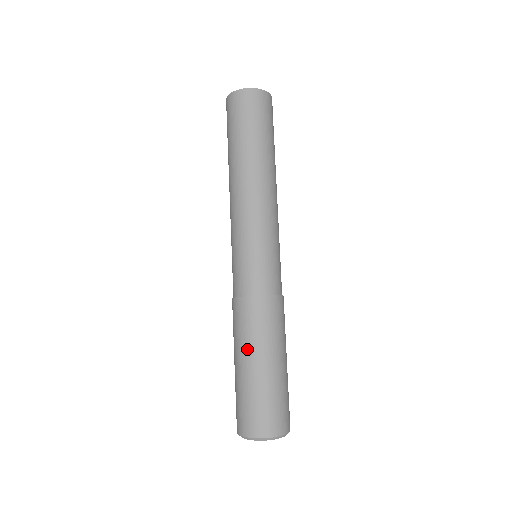
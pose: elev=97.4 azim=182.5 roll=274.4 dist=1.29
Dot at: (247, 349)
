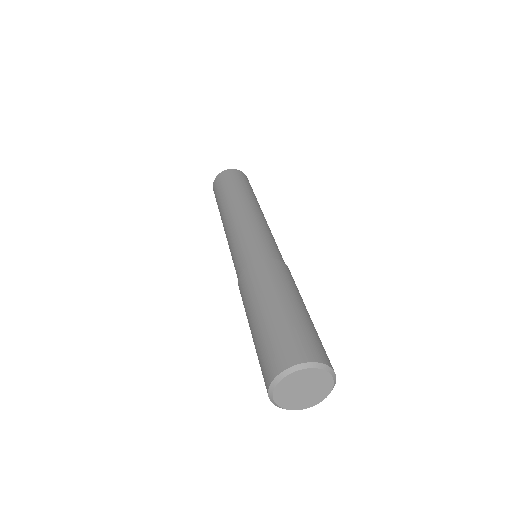
Dot at: (289, 291)
